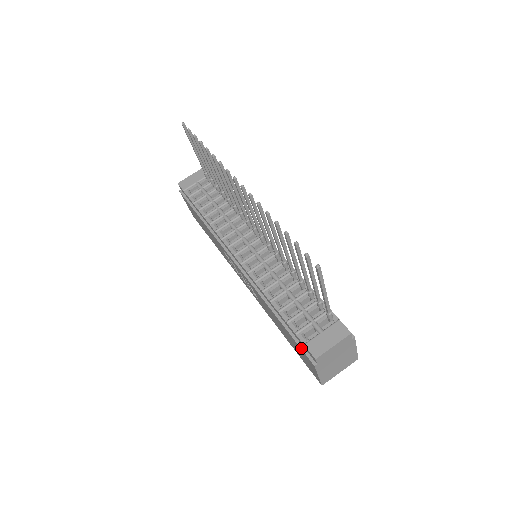
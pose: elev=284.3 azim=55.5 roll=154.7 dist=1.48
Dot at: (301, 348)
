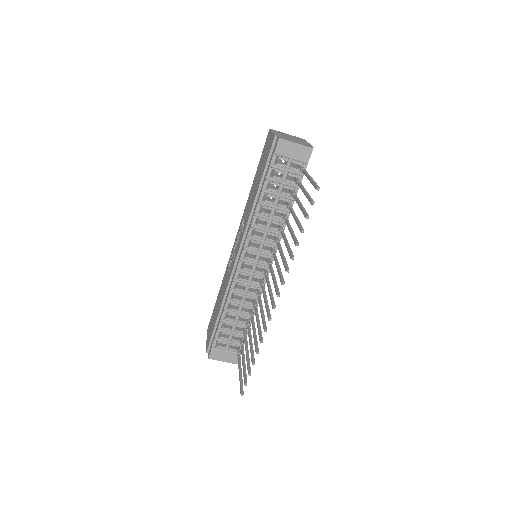
Dot at: (211, 340)
